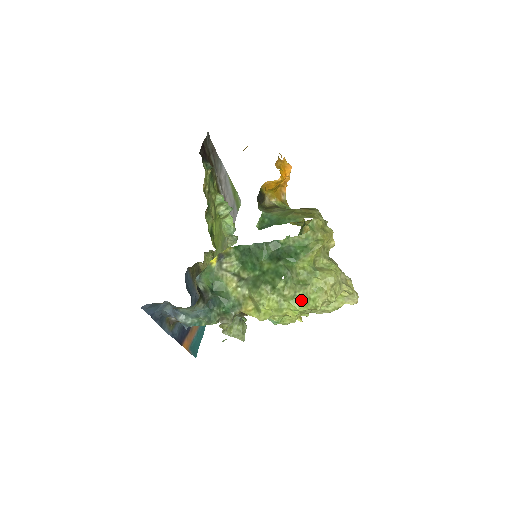
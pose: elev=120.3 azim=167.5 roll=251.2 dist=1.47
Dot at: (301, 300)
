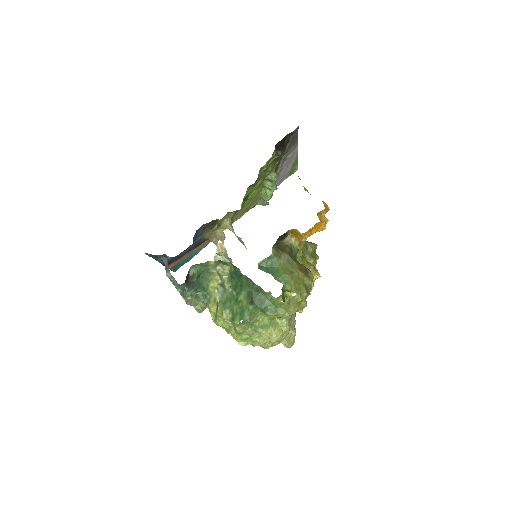
Dot at: (244, 338)
